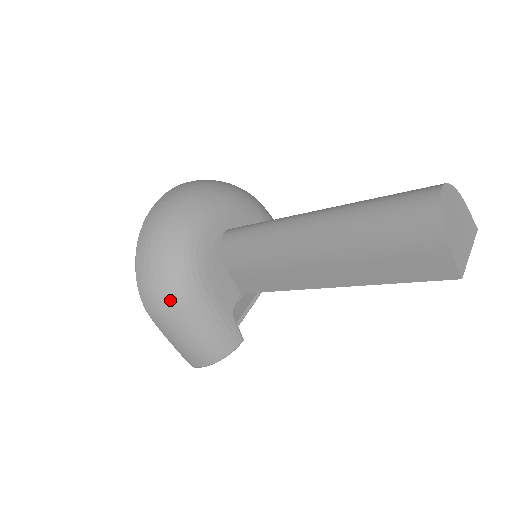
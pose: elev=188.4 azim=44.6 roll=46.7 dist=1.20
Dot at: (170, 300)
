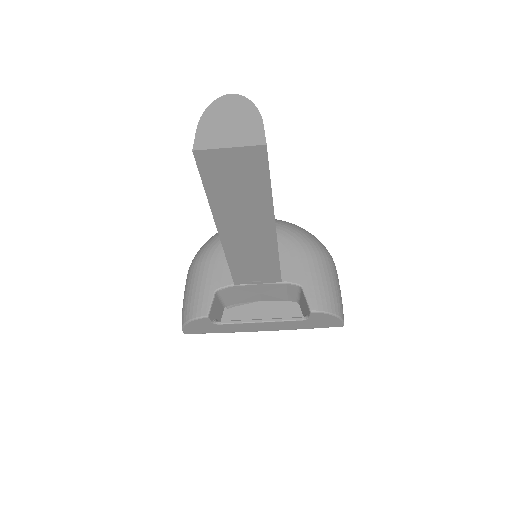
Dot at: (193, 261)
